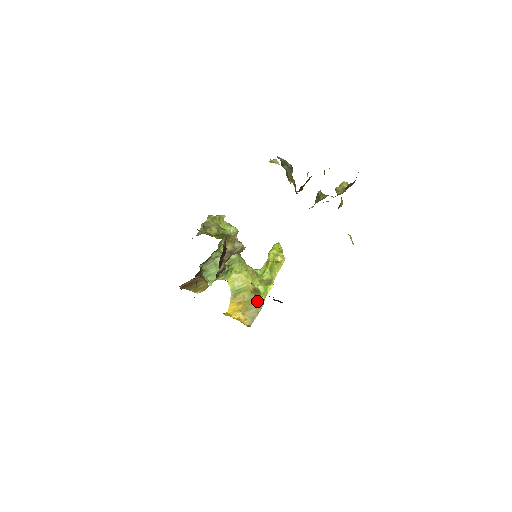
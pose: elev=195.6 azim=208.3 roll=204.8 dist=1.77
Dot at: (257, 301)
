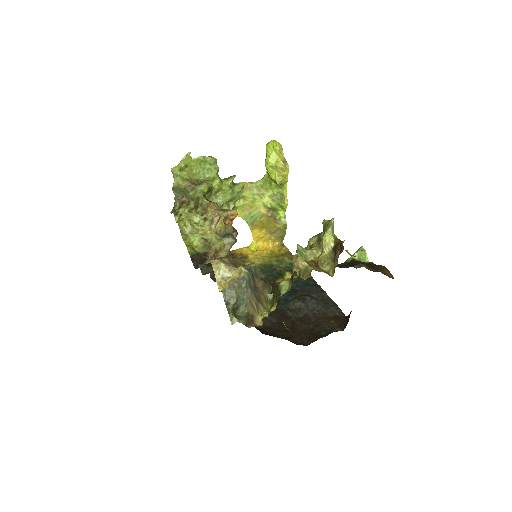
Dot at: (278, 223)
